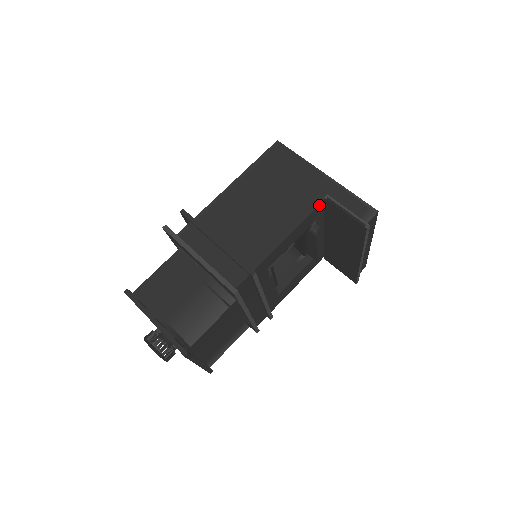
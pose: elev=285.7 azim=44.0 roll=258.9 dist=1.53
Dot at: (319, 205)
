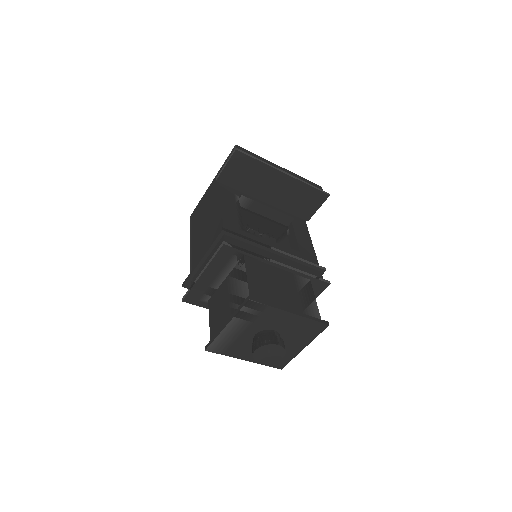
Dot at: (220, 186)
